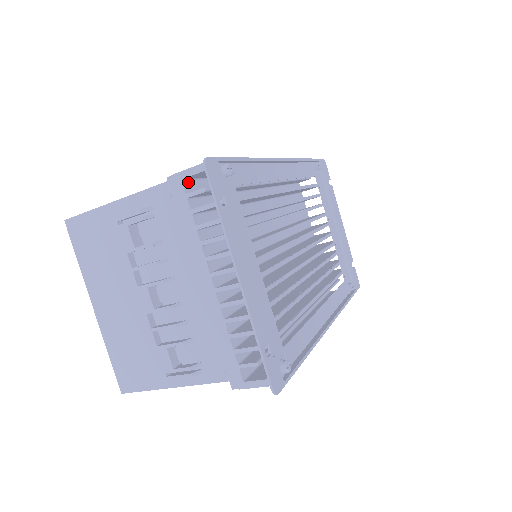
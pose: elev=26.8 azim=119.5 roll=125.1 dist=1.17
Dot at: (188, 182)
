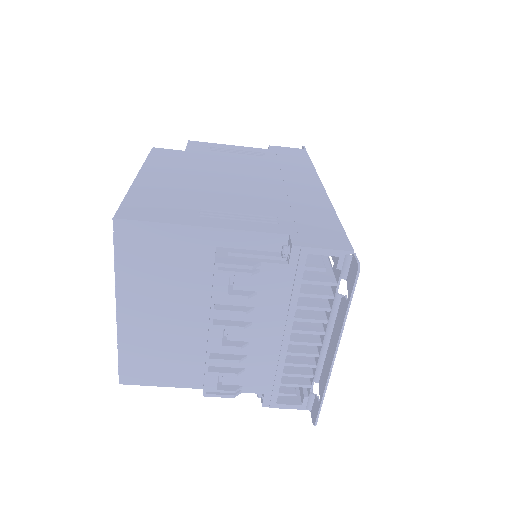
Dot at: occluded
